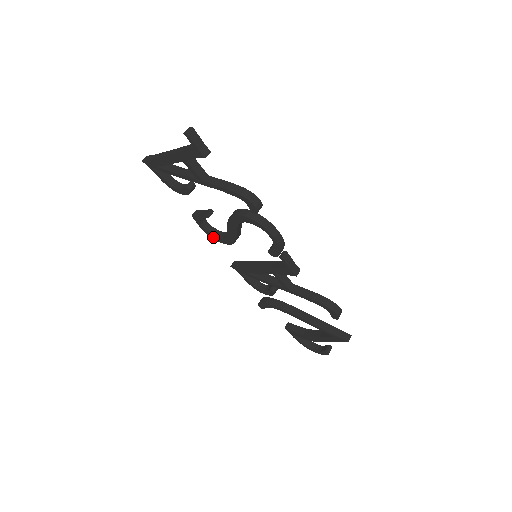
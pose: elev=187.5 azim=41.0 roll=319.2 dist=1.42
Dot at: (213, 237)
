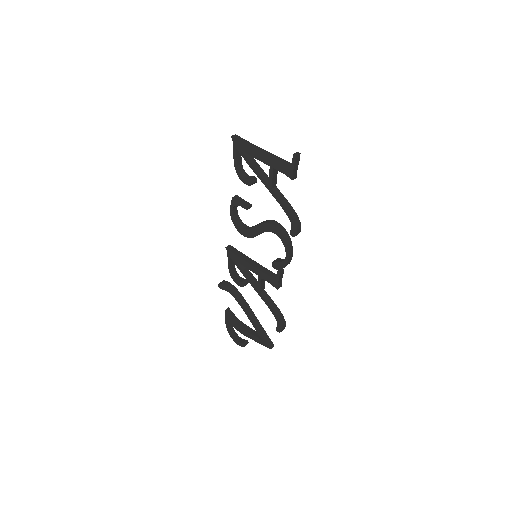
Dot at: (234, 222)
